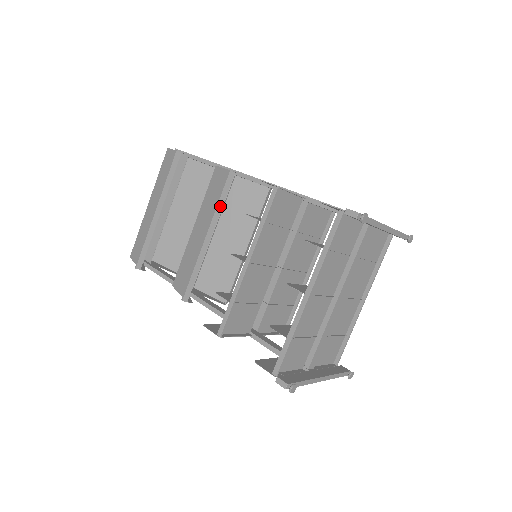
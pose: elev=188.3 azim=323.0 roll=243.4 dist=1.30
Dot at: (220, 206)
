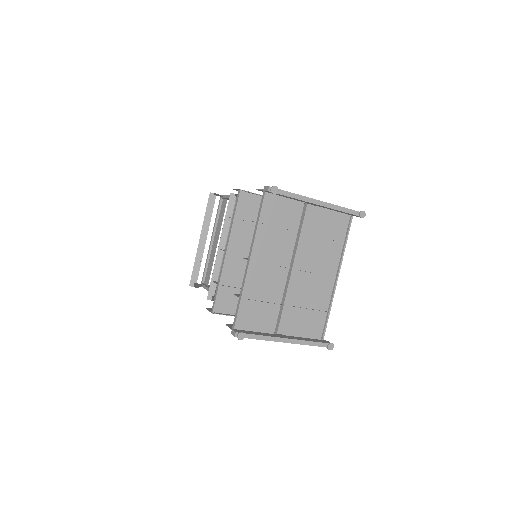
Dot at: (227, 221)
